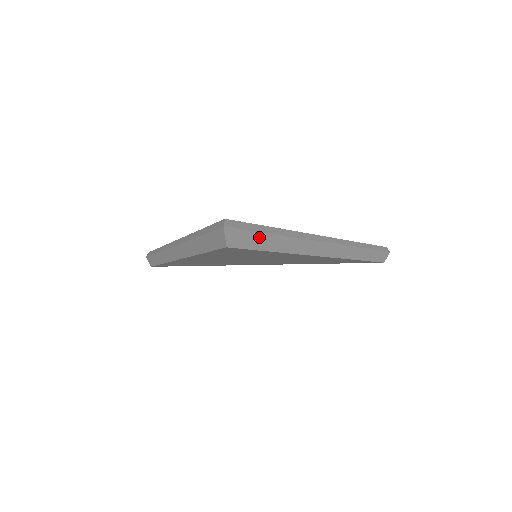
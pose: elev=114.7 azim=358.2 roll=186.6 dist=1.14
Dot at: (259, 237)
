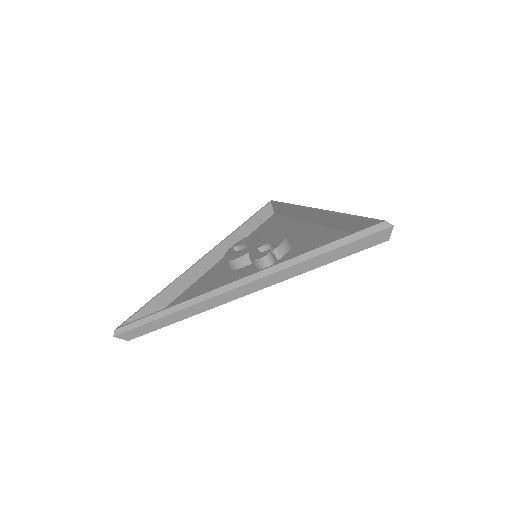
Dot at: occluded
